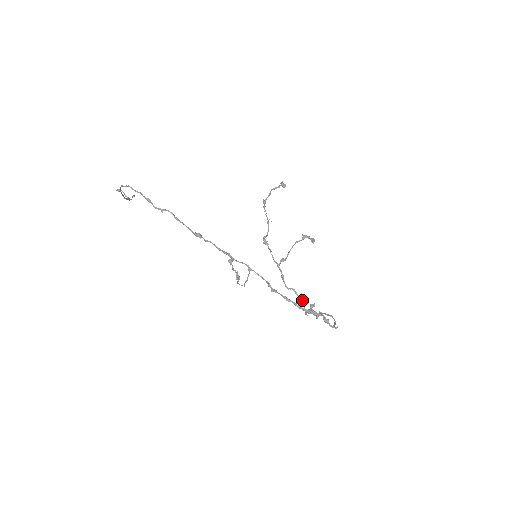
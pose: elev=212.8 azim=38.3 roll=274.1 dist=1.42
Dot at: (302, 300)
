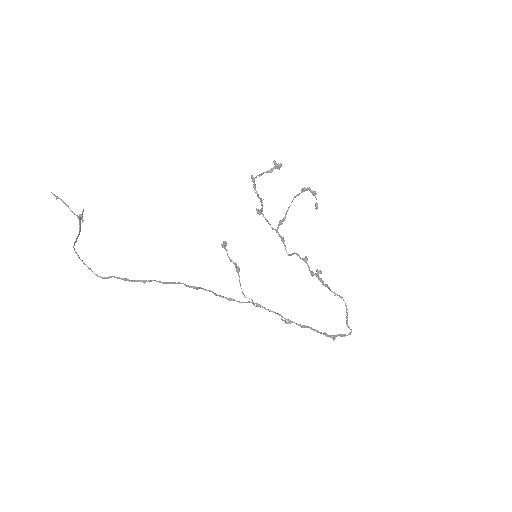
Dot at: (307, 263)
